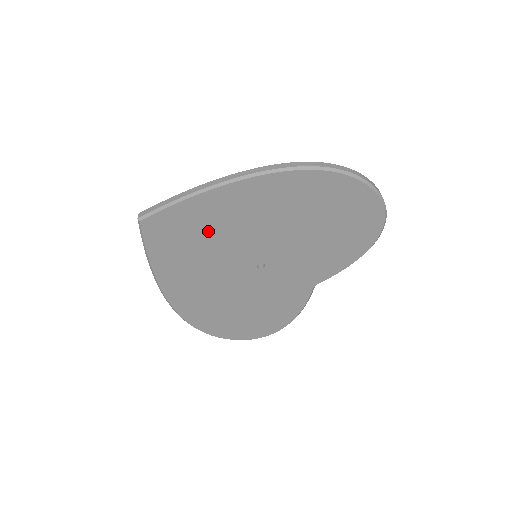
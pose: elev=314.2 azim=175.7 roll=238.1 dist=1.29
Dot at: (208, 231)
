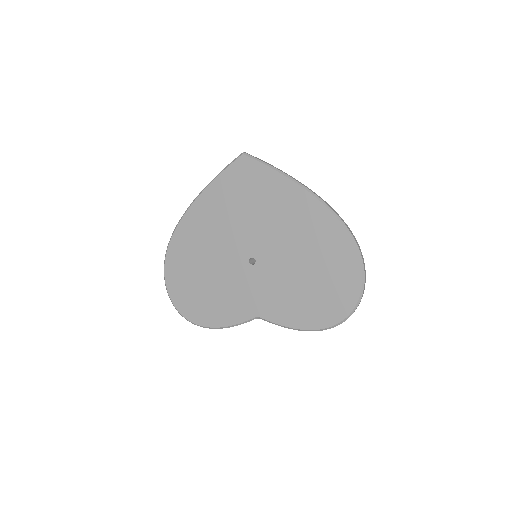
Dot at: (261, 203)
